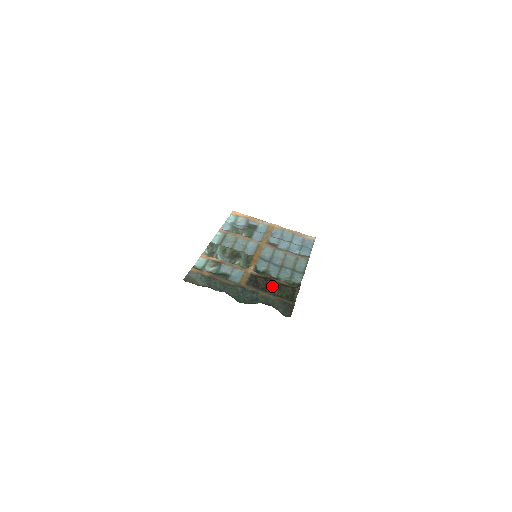
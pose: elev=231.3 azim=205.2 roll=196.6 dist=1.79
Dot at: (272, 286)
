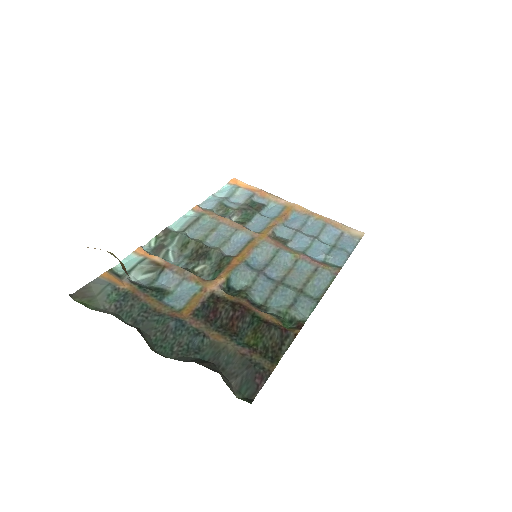
Dot at: (243, 323)
